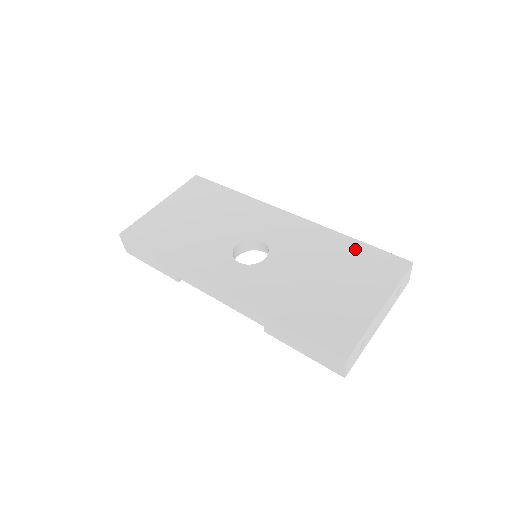
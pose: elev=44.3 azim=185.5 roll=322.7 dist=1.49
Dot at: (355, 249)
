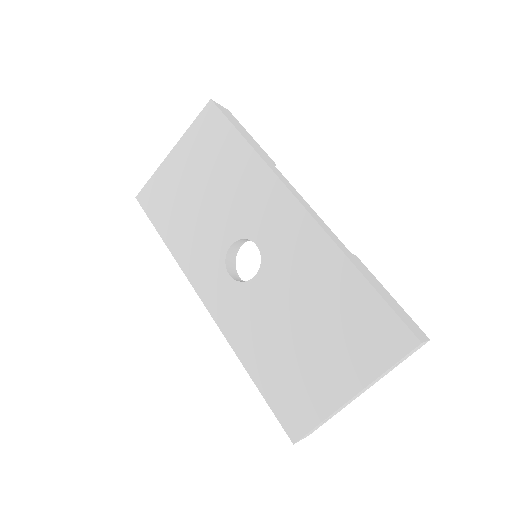
Dot at: (356, 294)
